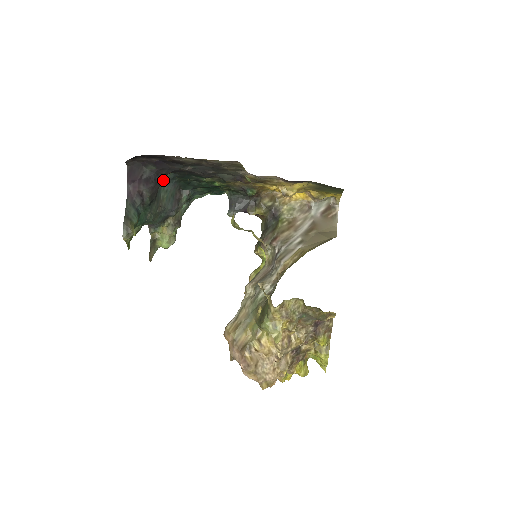
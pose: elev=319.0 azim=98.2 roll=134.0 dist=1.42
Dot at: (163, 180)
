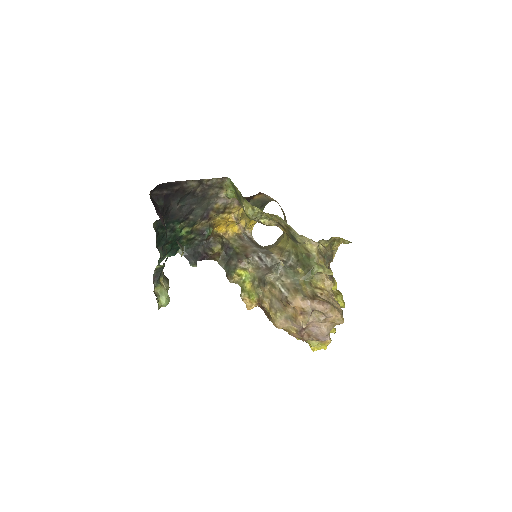
Dot at: occluded
